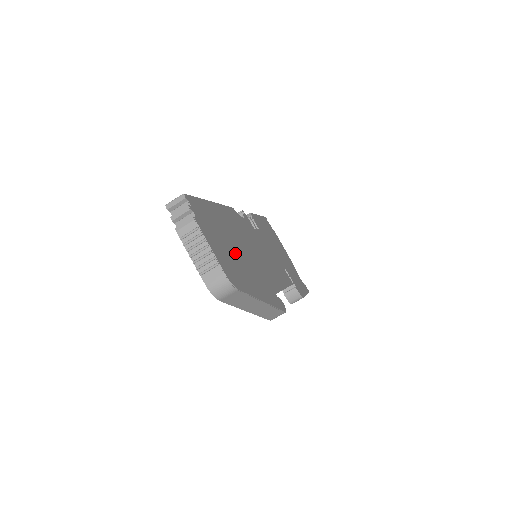
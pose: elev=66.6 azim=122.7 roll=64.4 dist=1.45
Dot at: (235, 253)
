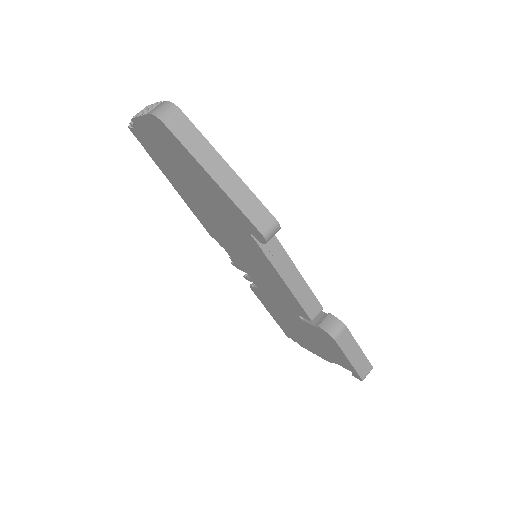
Dot at: occluded
